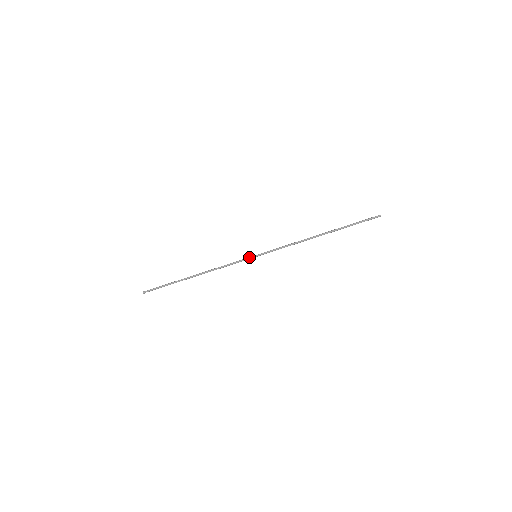
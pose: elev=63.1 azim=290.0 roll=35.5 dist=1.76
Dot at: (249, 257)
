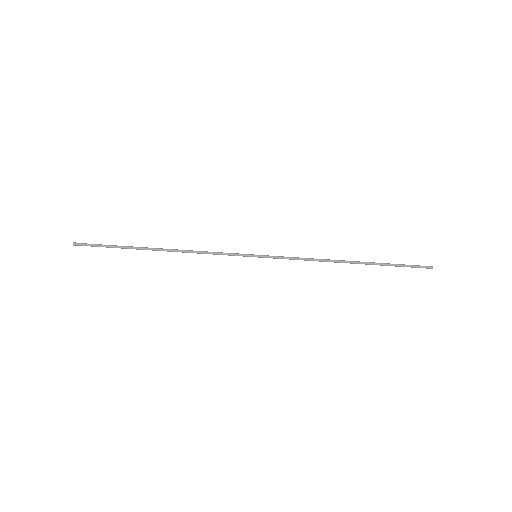
Dot at: (246, 255)
